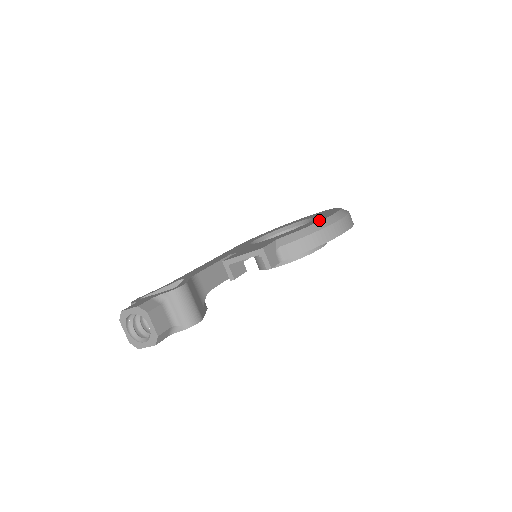
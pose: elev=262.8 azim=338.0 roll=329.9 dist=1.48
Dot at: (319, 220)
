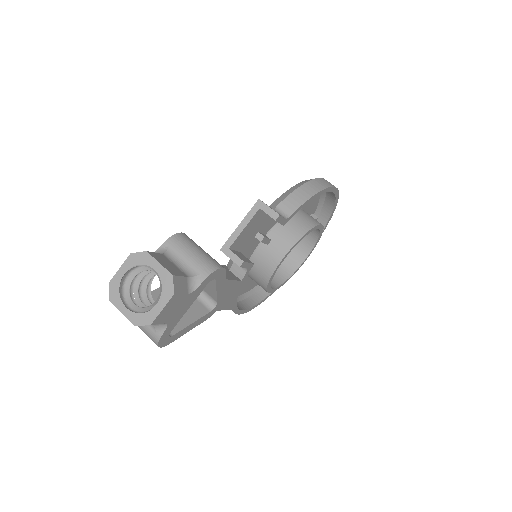
Dot at: occluded
